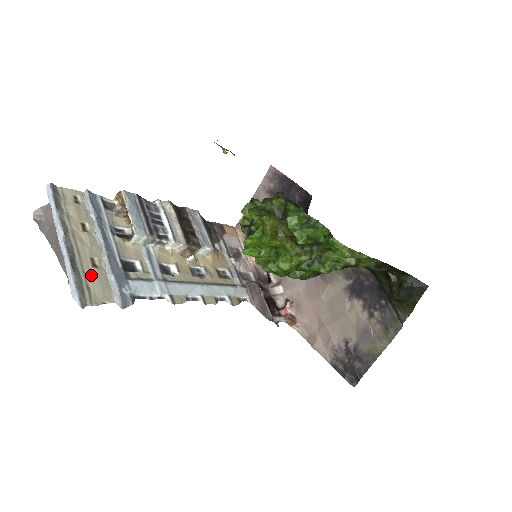
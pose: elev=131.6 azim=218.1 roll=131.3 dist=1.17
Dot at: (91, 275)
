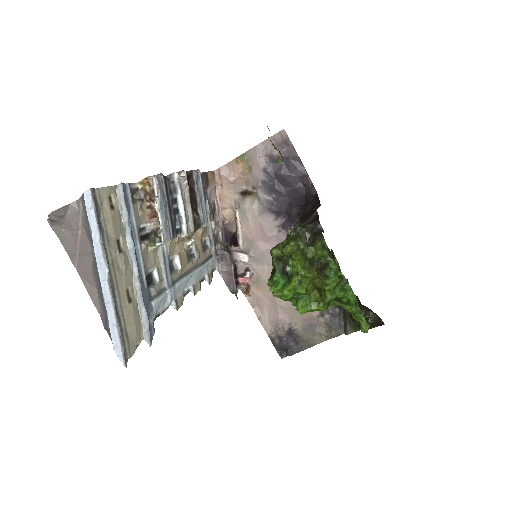
Dot at: (128, 315)
